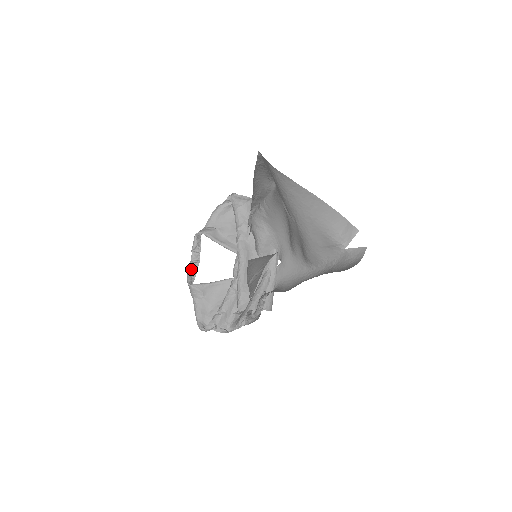
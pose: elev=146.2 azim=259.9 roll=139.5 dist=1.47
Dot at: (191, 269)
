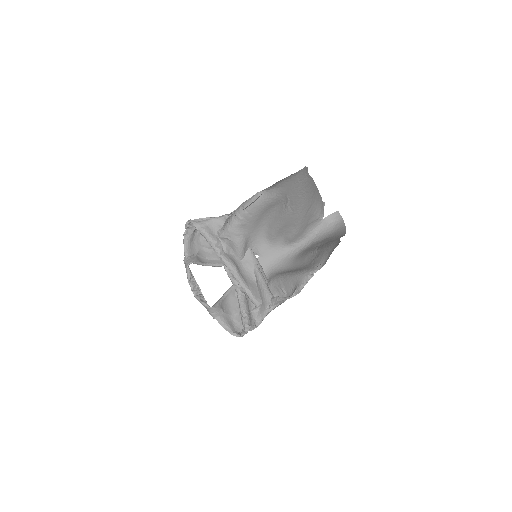
Dot at: (199, 297)
